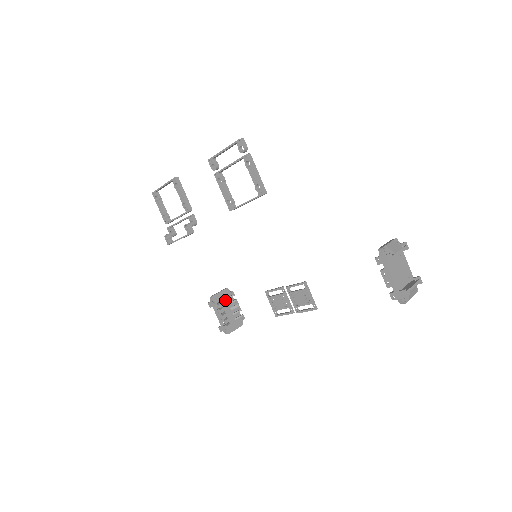
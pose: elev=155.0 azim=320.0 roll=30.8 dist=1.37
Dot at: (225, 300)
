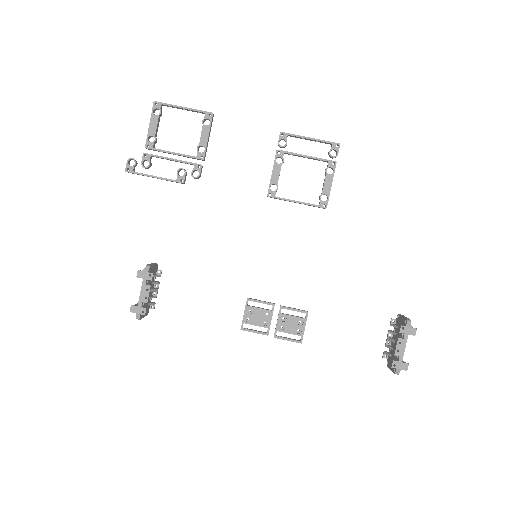
Dot at: occluded
